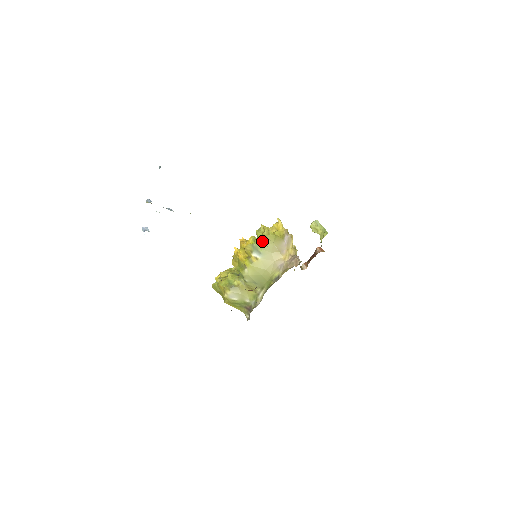
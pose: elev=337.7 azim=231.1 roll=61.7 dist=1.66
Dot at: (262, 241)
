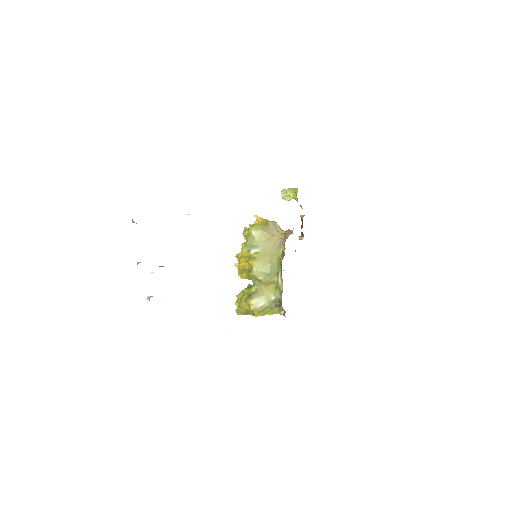
Dot at: (252, 235)
